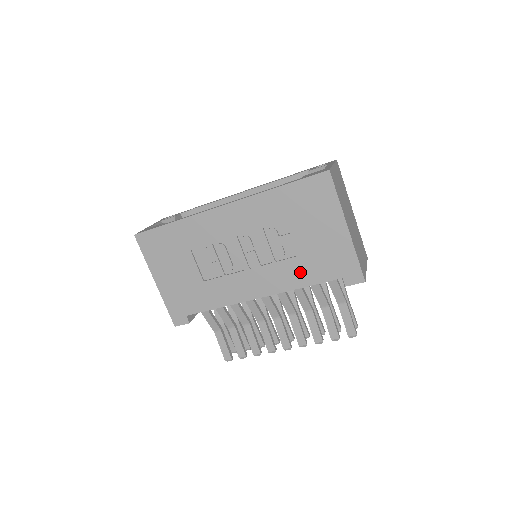
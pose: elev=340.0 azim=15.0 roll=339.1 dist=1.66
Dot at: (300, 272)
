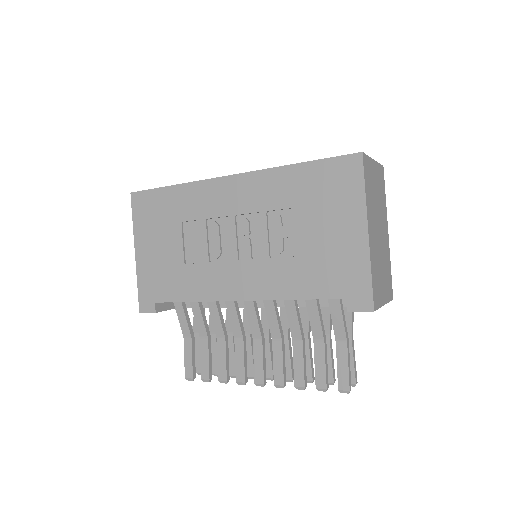
Dot at: (295, 278)
